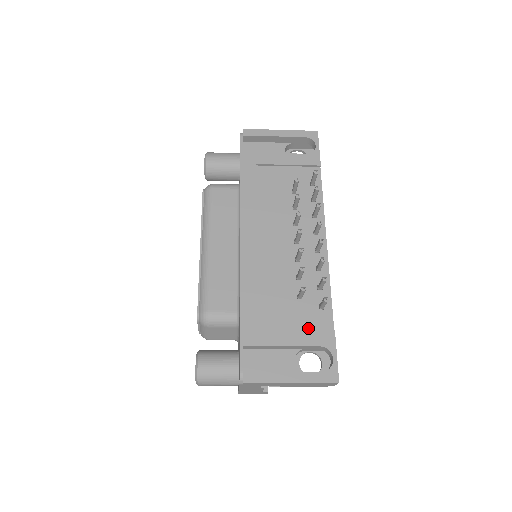
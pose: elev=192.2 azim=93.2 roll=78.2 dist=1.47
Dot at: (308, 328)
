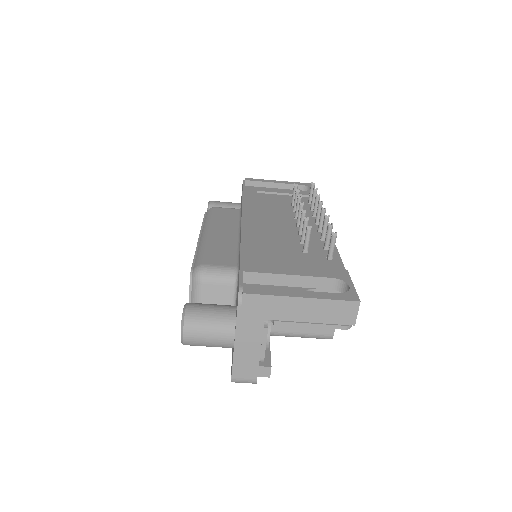
Dot at: (317, 269)
